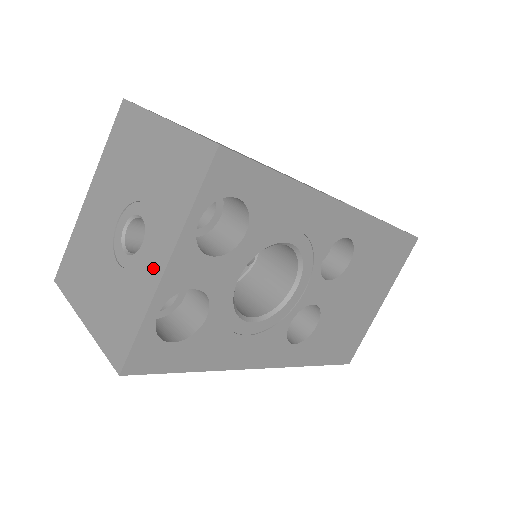
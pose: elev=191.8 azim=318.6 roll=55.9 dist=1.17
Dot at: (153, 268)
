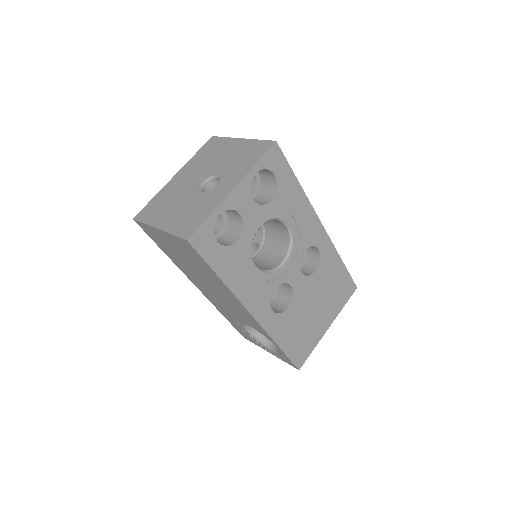
Dot at: (224, 191)
